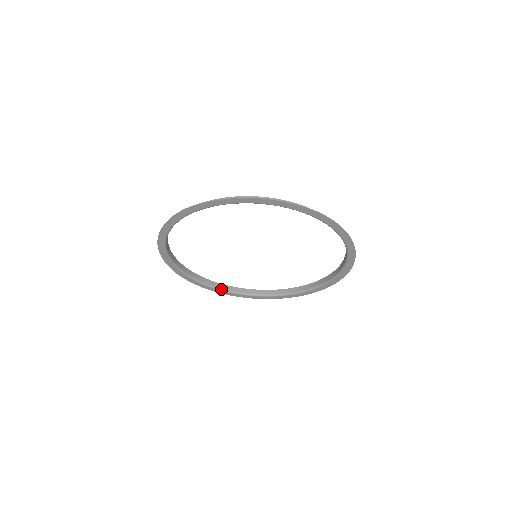
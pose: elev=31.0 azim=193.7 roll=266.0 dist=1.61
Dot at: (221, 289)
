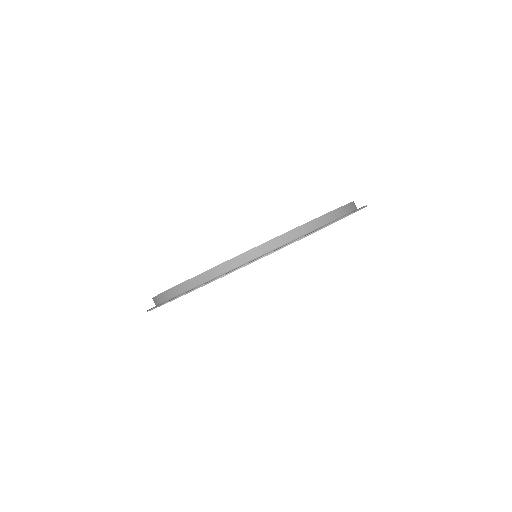
Dot at: occluded
